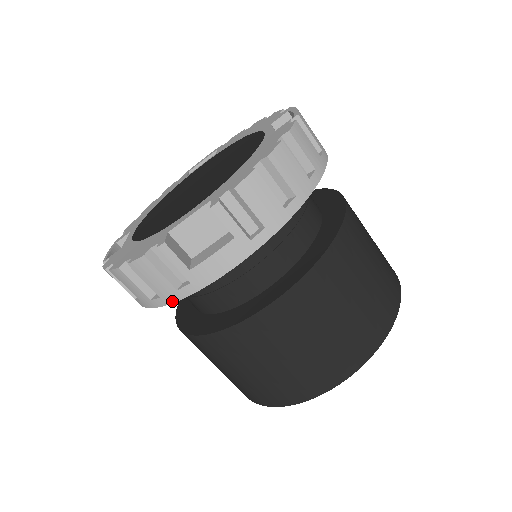
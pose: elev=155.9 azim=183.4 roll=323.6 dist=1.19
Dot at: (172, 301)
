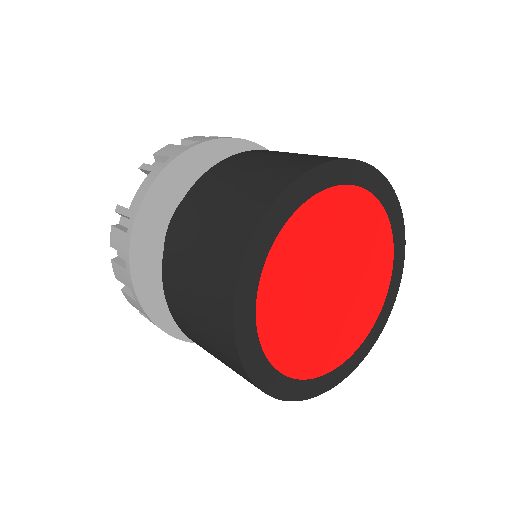
Dot at: (129, 248)
